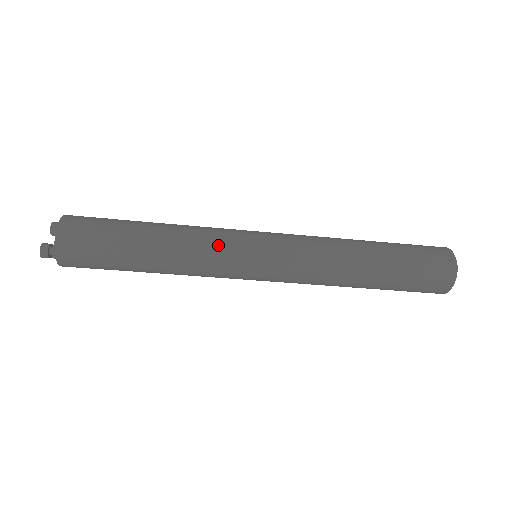
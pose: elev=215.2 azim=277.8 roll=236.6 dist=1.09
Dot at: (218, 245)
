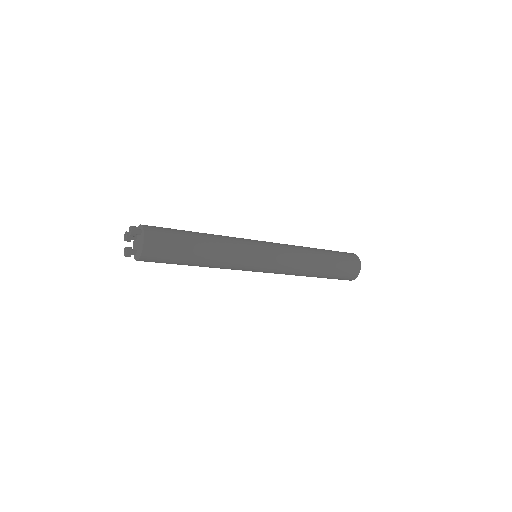
Dot at: (237, 267)
